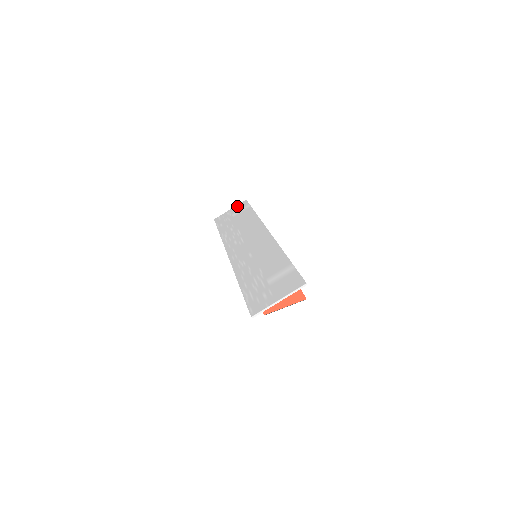
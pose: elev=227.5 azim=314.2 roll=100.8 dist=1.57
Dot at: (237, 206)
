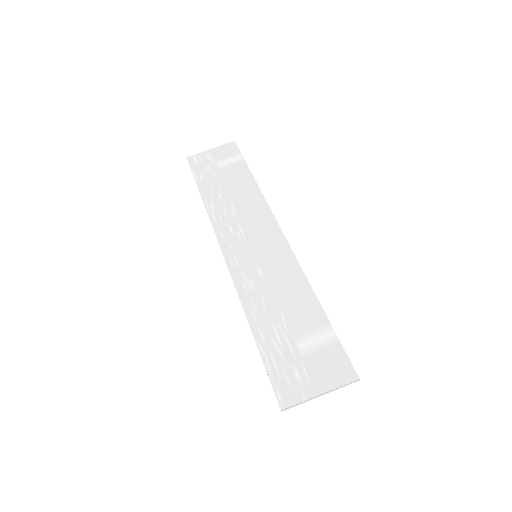
Dot at: (222, 148)
